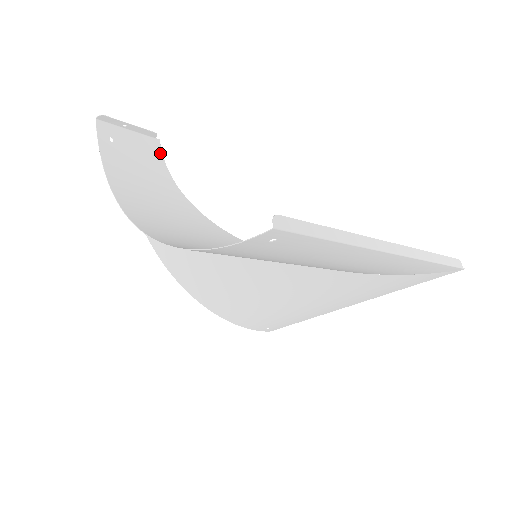
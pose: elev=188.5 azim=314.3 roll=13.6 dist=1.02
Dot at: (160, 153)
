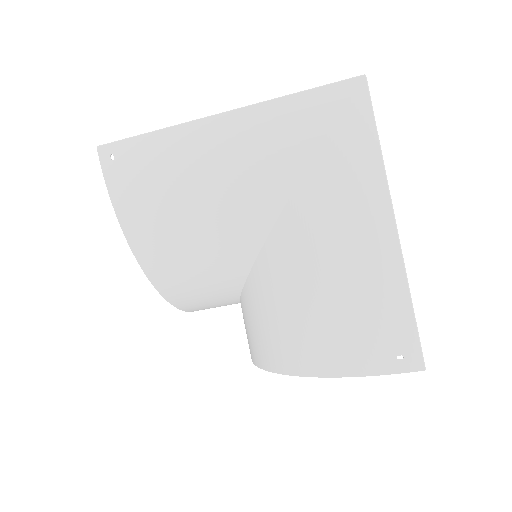
Dot at: occluded
